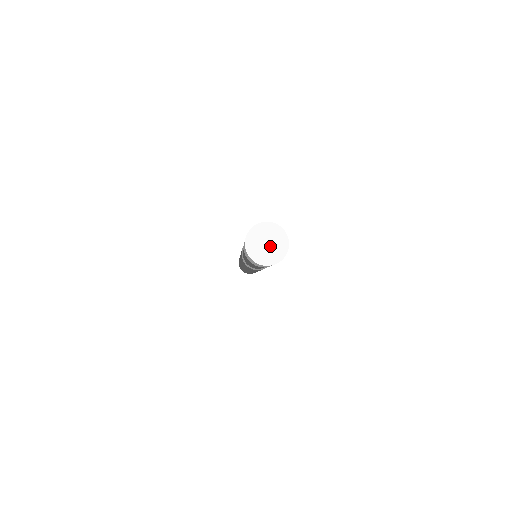
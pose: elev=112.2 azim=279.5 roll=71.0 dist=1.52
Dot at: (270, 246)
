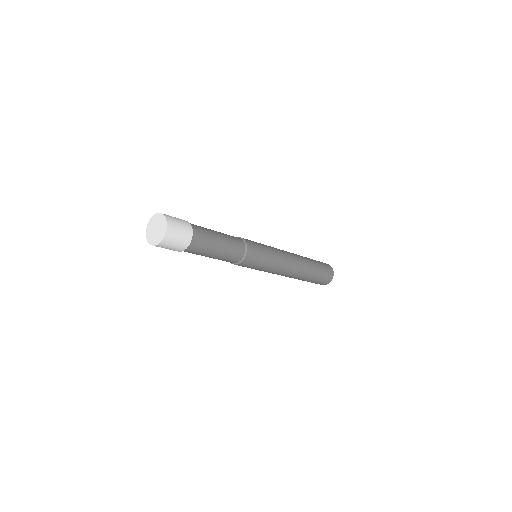
Dot at: (156, 232)
